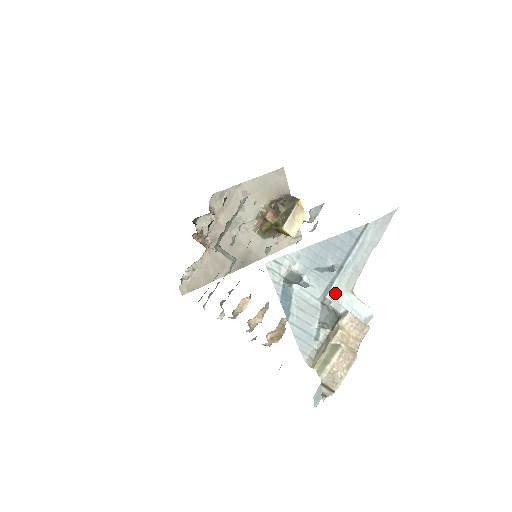
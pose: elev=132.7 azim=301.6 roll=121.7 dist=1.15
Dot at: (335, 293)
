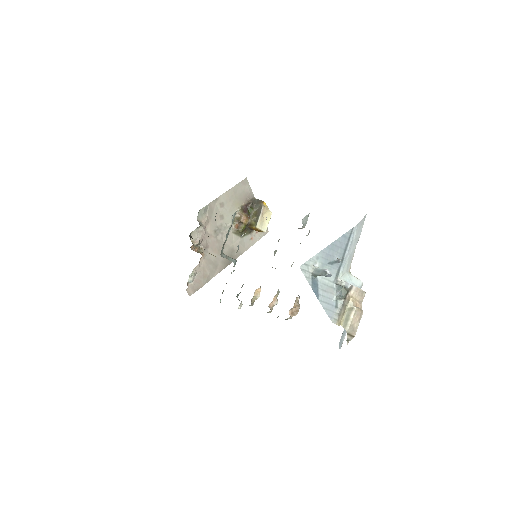
Dot at: (342, 276)
